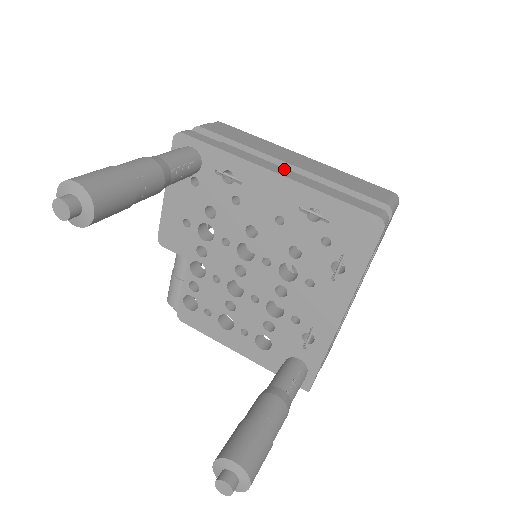
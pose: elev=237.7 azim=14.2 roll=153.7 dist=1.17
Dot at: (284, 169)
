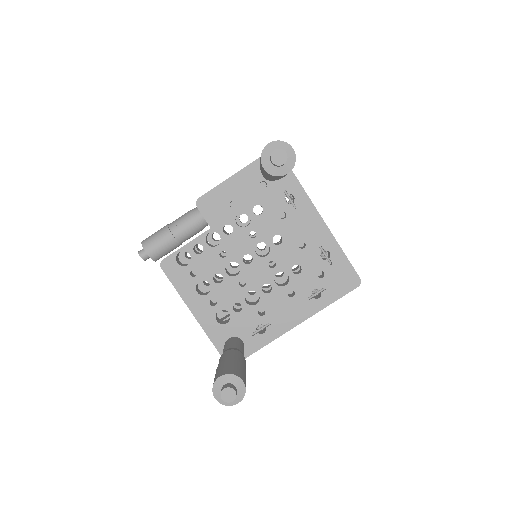
Dot at: occluded
